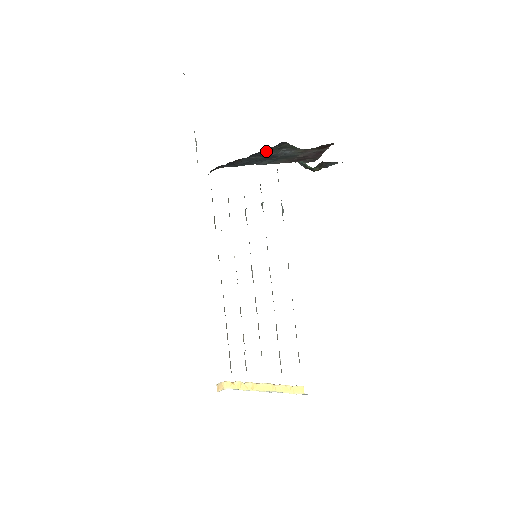
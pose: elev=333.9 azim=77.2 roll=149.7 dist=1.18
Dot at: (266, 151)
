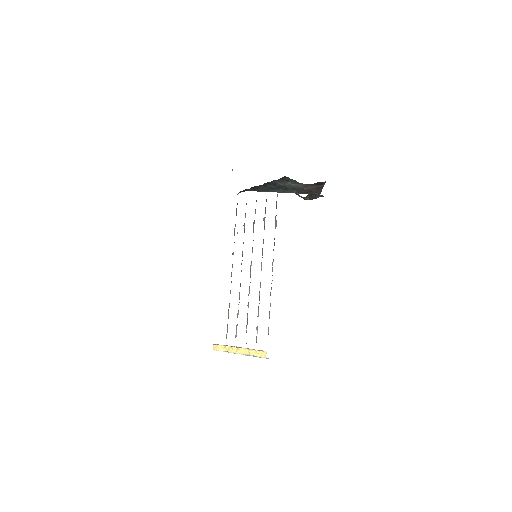
Dot at: (276, 182)
